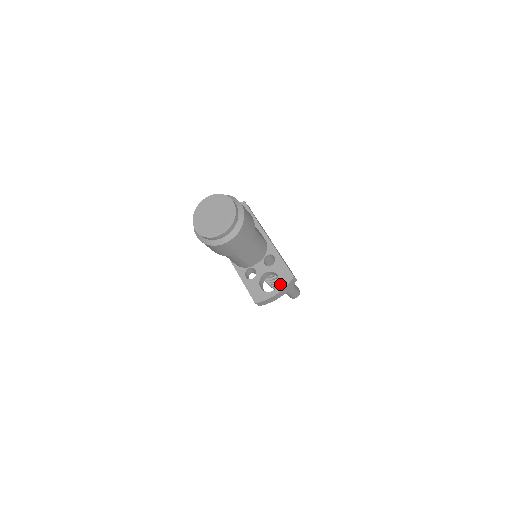
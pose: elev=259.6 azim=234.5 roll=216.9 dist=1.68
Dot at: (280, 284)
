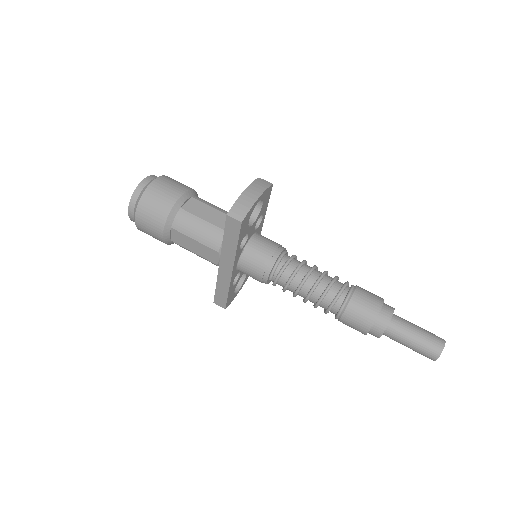
Dot at: occluded
